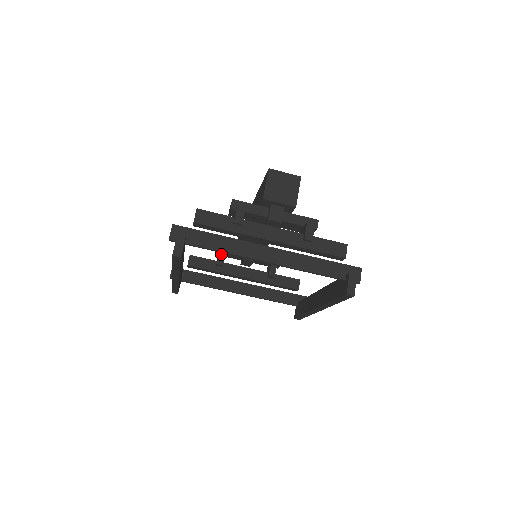
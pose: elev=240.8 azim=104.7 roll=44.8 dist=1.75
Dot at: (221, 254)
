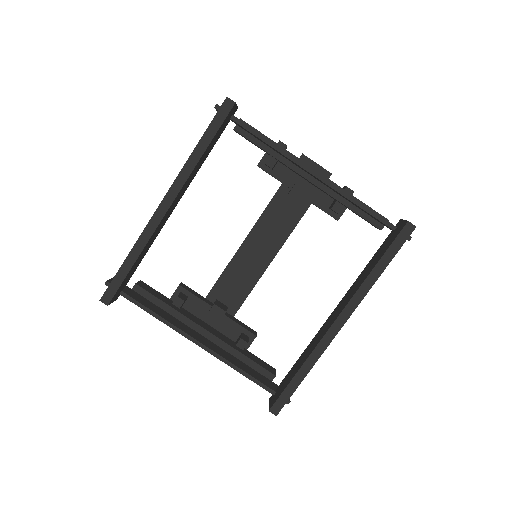
Dot at: (183, 294)
